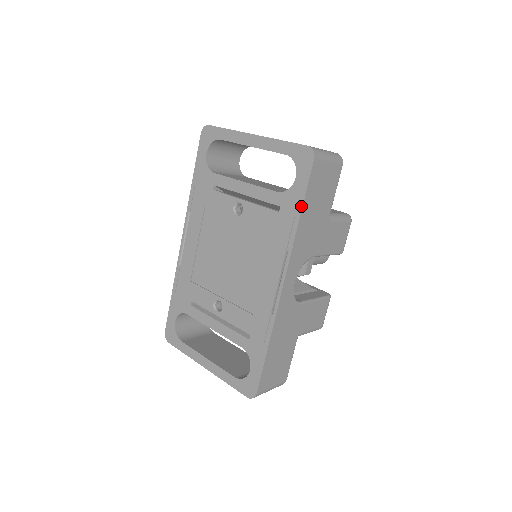
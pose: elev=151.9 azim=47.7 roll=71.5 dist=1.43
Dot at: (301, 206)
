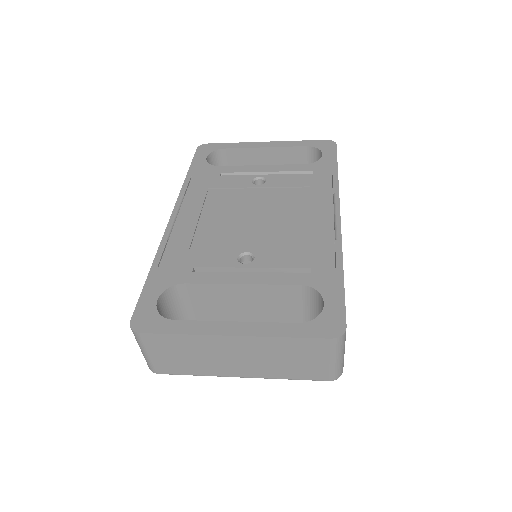
Dot at: (336, 166)
